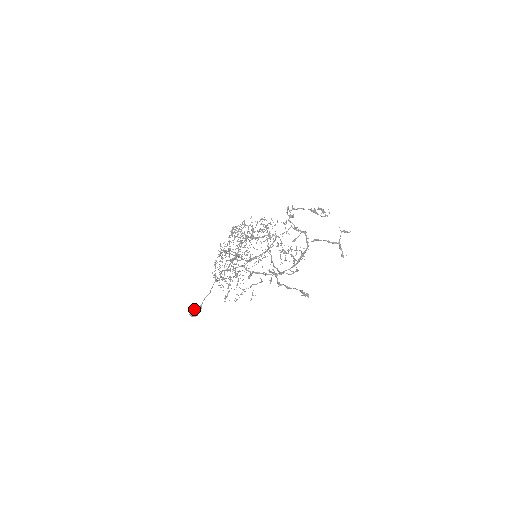
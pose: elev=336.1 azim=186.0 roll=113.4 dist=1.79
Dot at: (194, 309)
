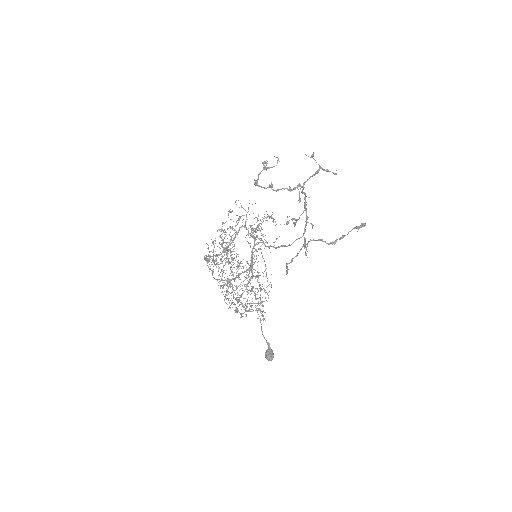
Dot at: (267, 353)
